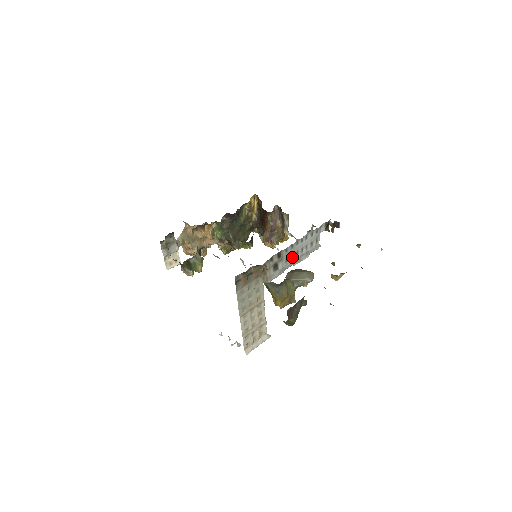
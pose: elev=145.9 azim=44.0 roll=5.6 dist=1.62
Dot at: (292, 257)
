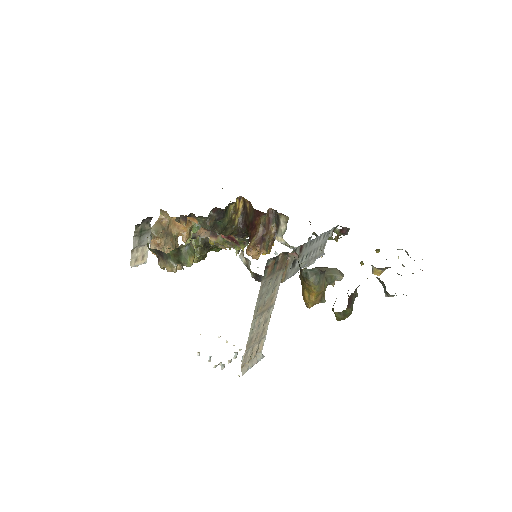
Dot at: (306, 257)
